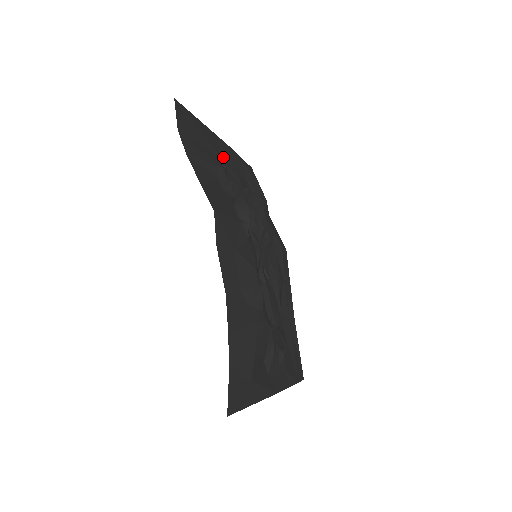
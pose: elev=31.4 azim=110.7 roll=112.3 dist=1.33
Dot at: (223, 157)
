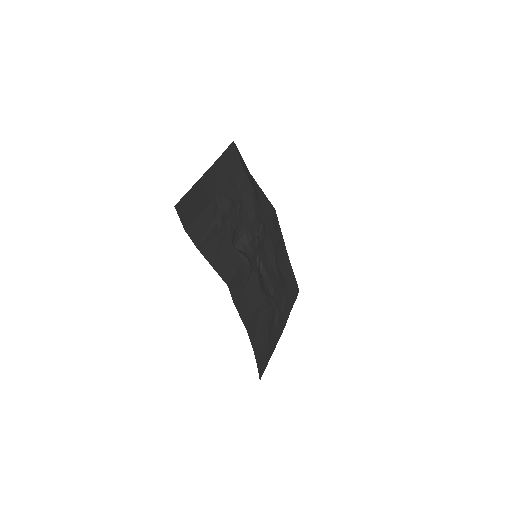
Dot at: (215, 192)
